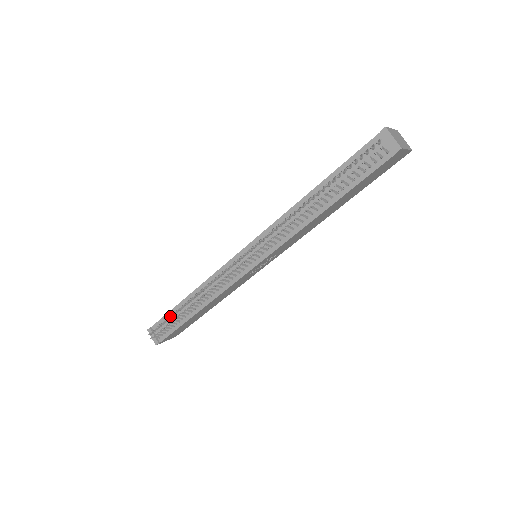
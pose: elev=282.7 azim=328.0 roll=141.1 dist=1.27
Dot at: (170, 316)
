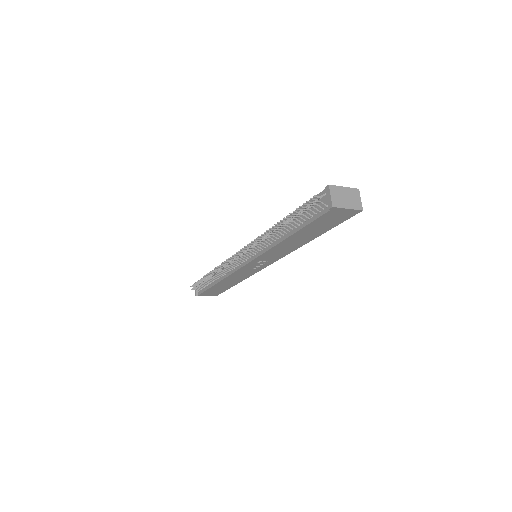
Dot at: (204, 279)
